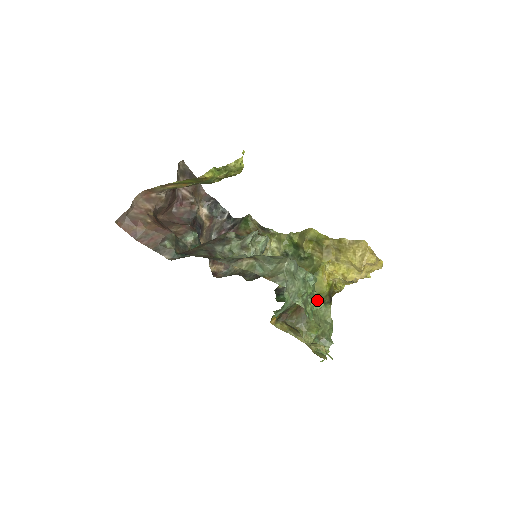
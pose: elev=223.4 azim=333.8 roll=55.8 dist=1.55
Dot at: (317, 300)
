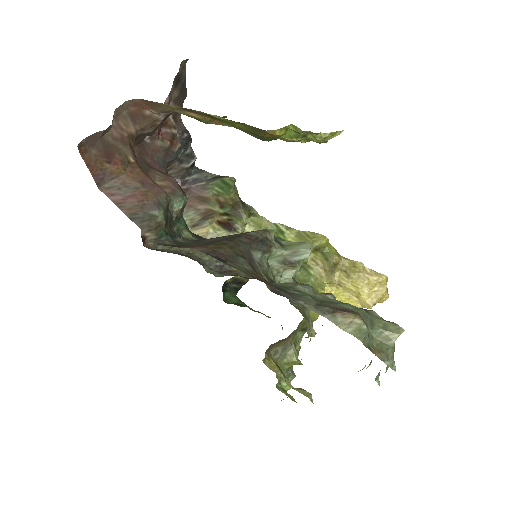
Dot at: (370, 364)
